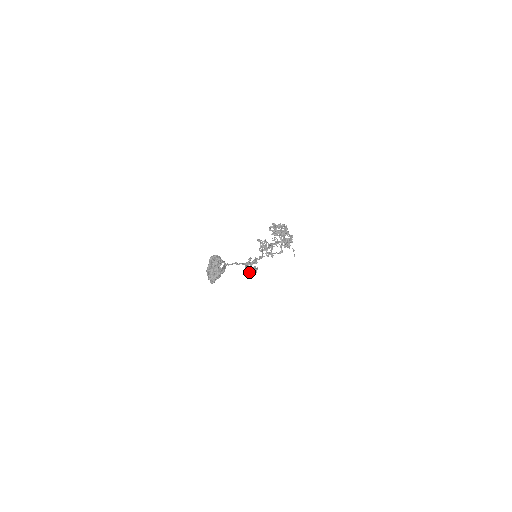
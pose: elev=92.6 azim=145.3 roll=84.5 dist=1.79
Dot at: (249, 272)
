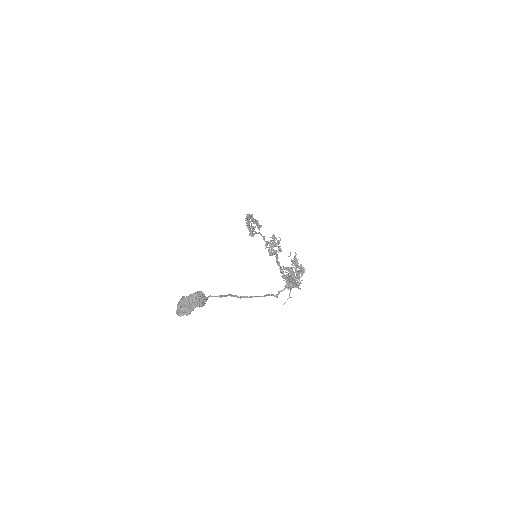
Dot at: (247, 222)
